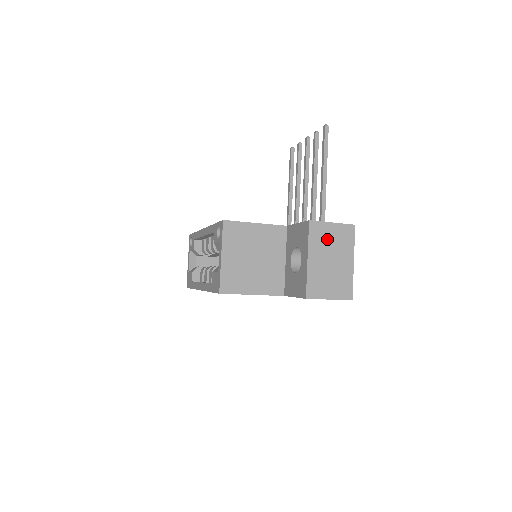
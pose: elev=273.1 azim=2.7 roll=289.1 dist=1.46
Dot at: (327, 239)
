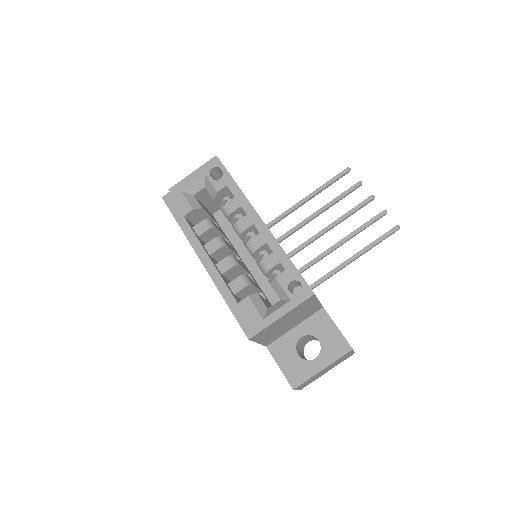
Dot at: (341, 359)
